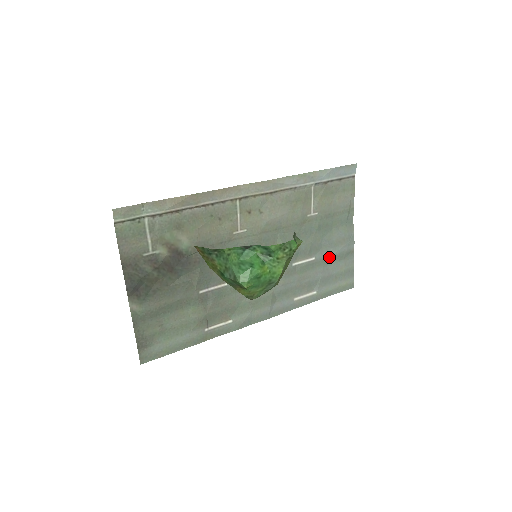
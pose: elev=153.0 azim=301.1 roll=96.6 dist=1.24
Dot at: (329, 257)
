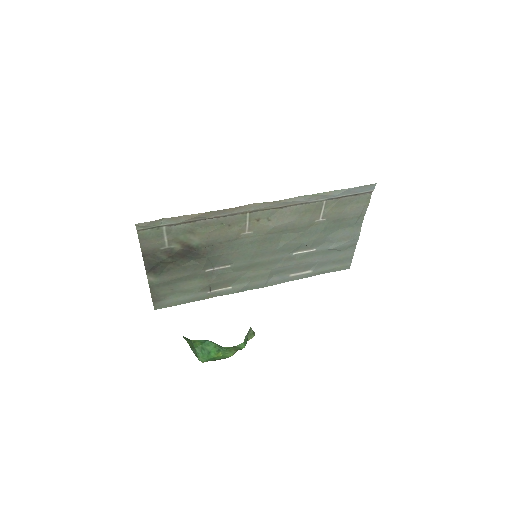
Dot at: (330, 249)
